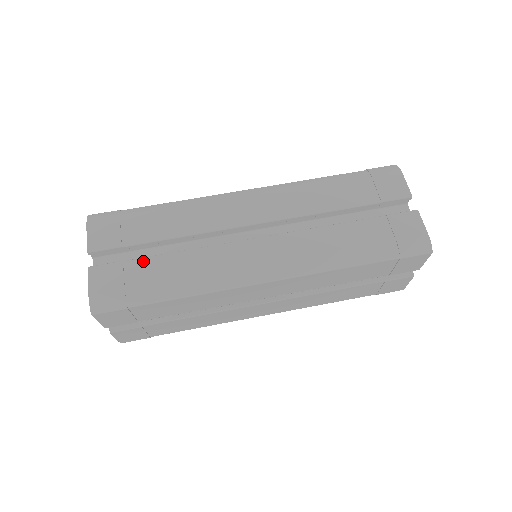
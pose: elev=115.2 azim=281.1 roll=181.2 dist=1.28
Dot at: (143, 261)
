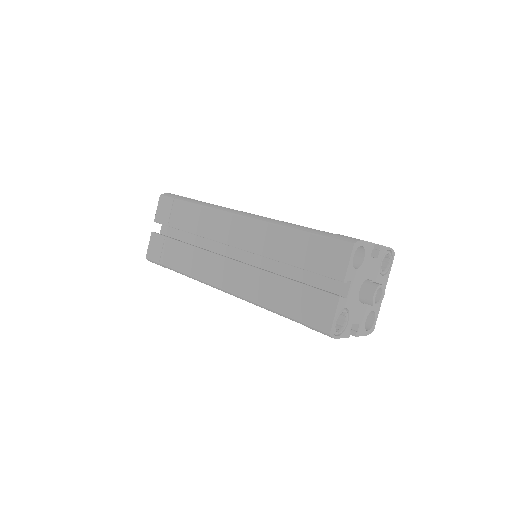
Dot at: occluded
